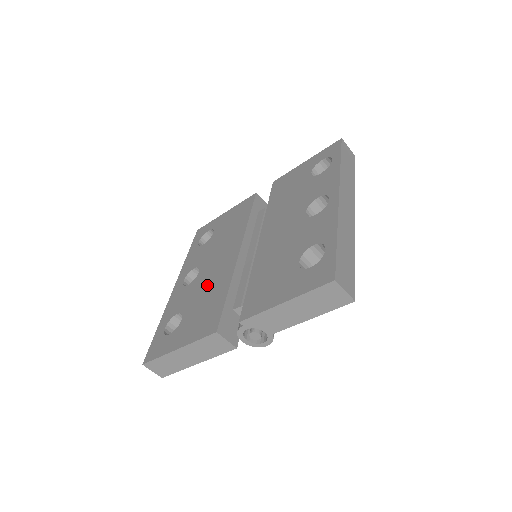
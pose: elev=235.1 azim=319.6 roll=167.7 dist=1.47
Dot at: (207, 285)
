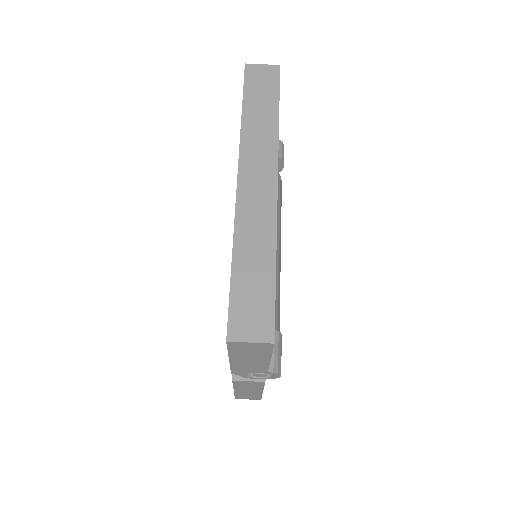
Dot at: occluded
